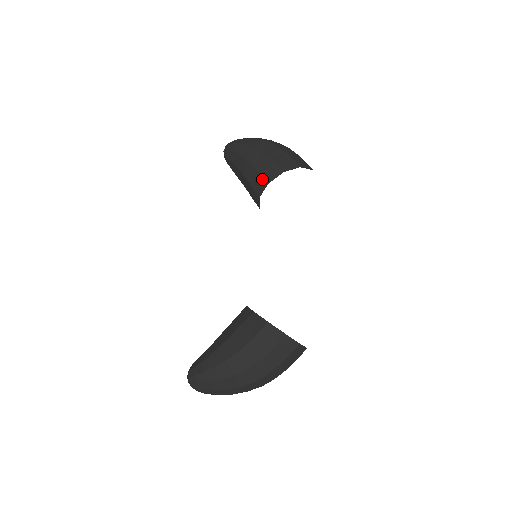
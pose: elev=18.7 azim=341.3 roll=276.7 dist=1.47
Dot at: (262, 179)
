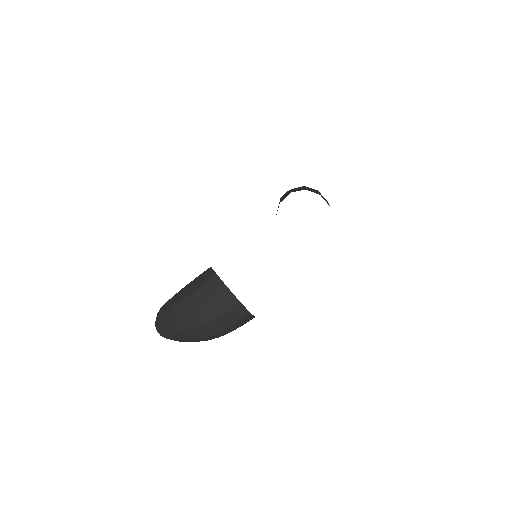
Dot at: (279, 203)
